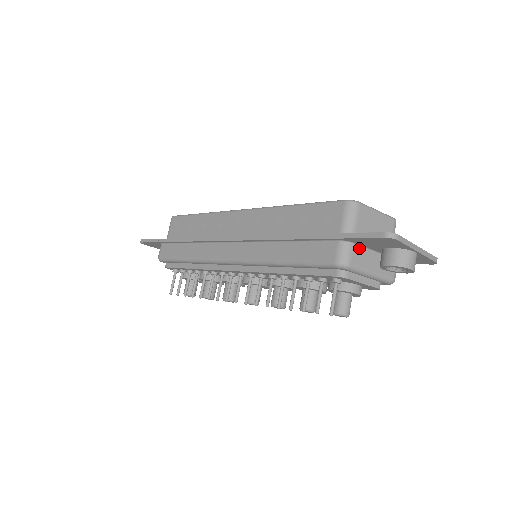
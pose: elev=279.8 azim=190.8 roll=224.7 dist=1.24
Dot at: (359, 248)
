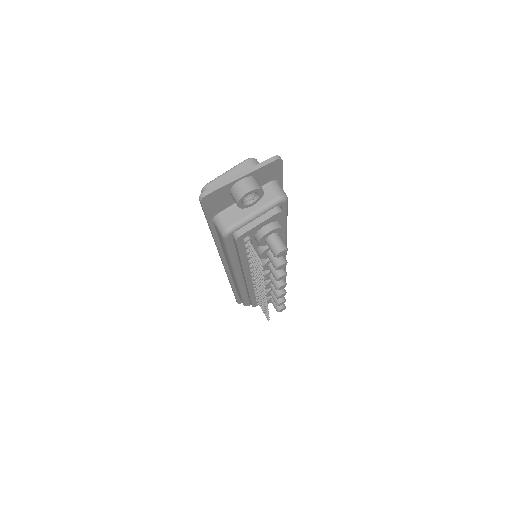
Dot at: (226, 211)
